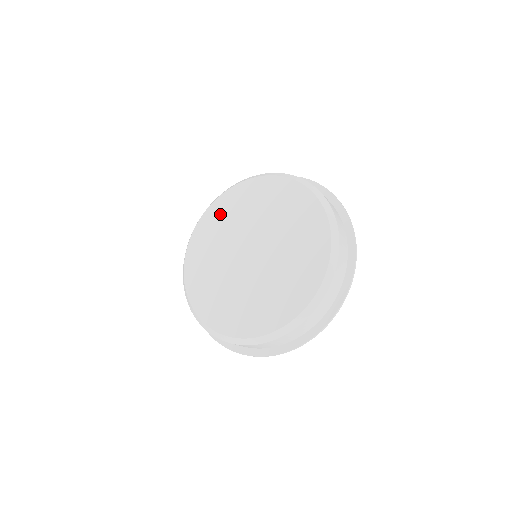
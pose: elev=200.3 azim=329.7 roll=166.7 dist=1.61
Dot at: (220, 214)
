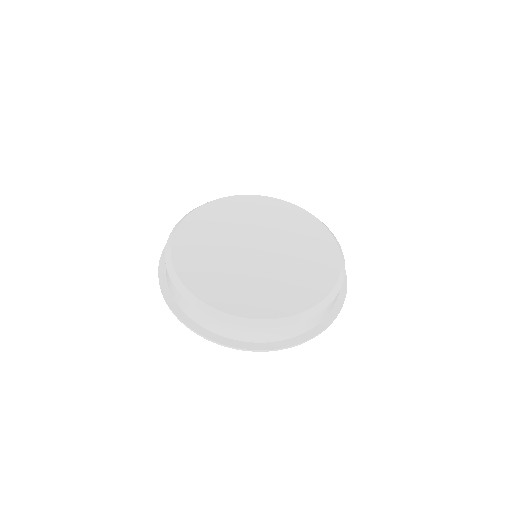
Dot at: (195, 233)
